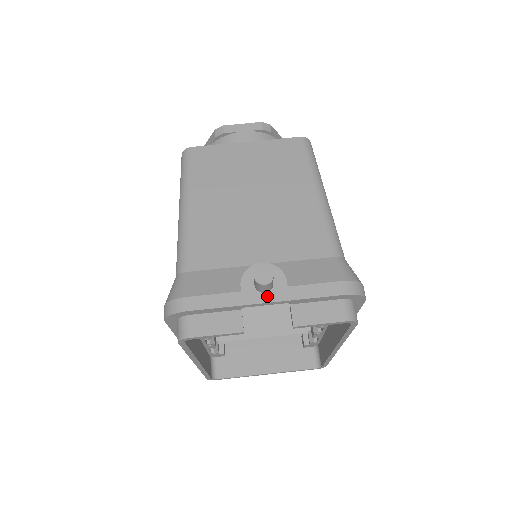
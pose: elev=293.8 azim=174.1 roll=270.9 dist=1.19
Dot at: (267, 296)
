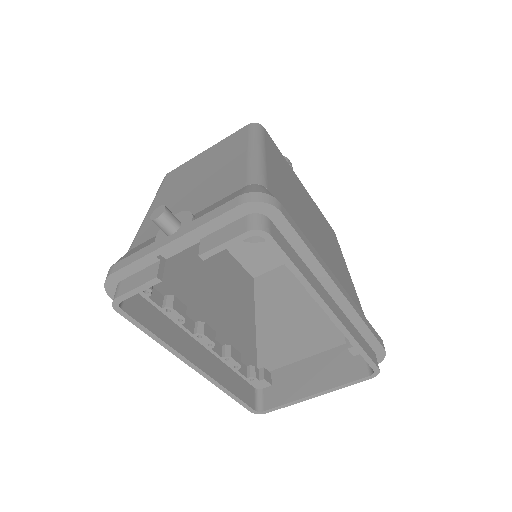
Dot at: (173, 236)
